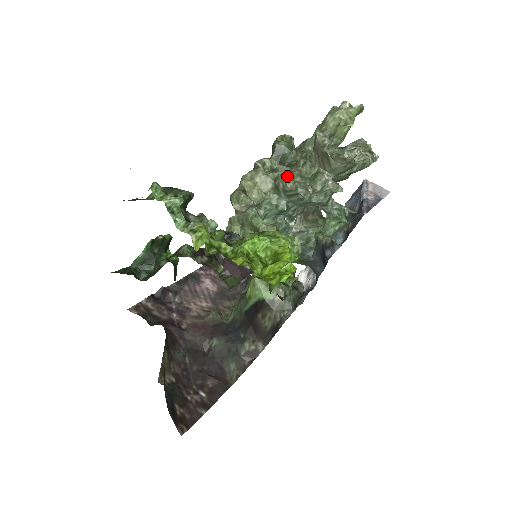
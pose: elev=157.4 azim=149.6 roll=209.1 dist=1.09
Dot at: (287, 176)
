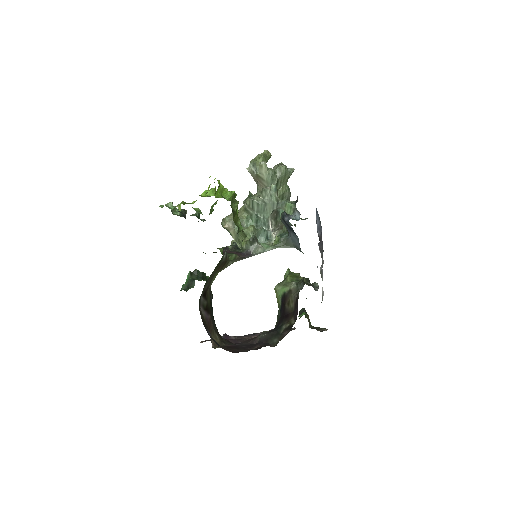
Dot at: occluded
